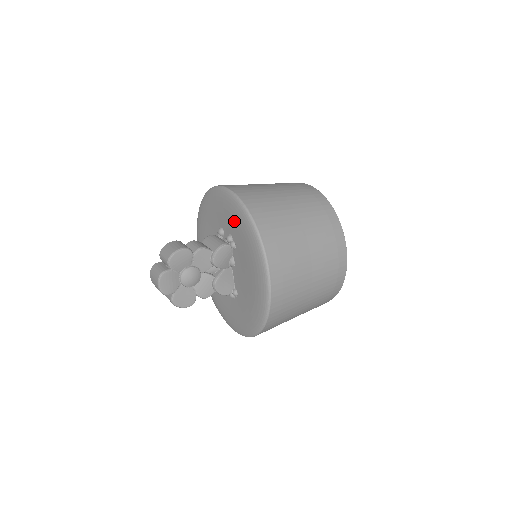
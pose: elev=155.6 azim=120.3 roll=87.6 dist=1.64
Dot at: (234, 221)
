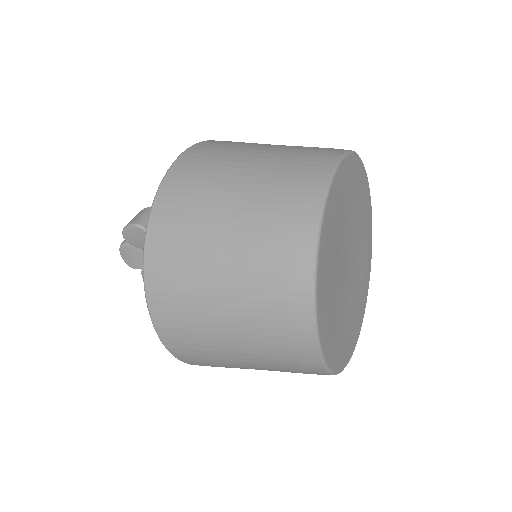
Dot at: occluded
